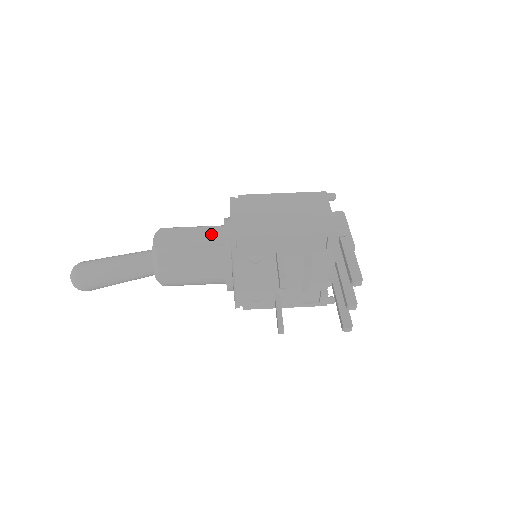
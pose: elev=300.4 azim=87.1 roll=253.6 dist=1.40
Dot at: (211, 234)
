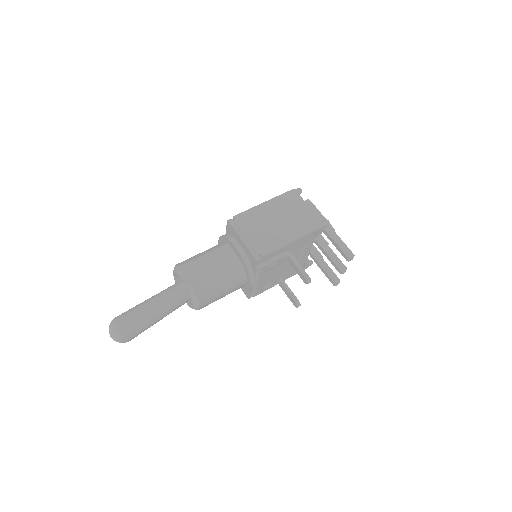
Dot at: (224, 256)
